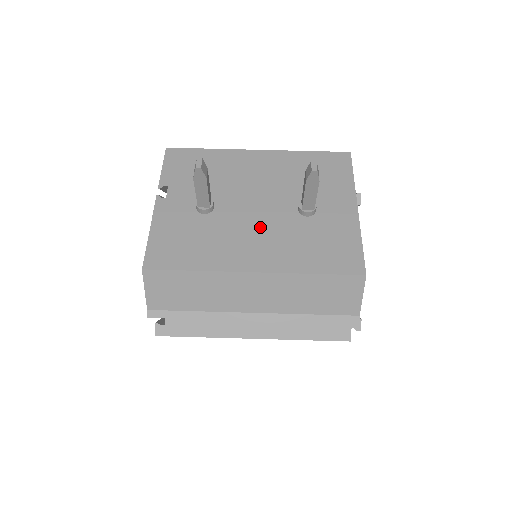
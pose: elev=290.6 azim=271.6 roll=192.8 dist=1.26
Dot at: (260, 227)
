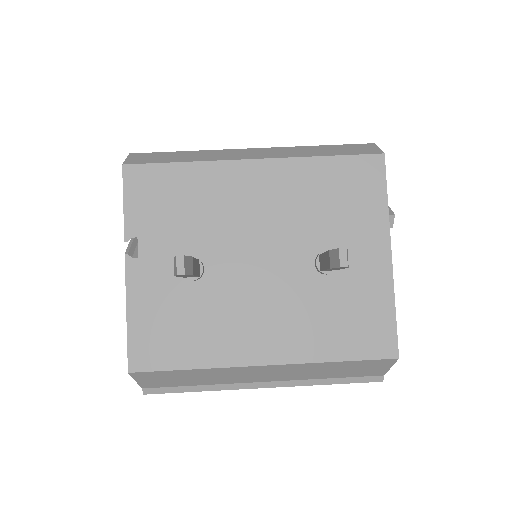
Dot at: (267, 297)
